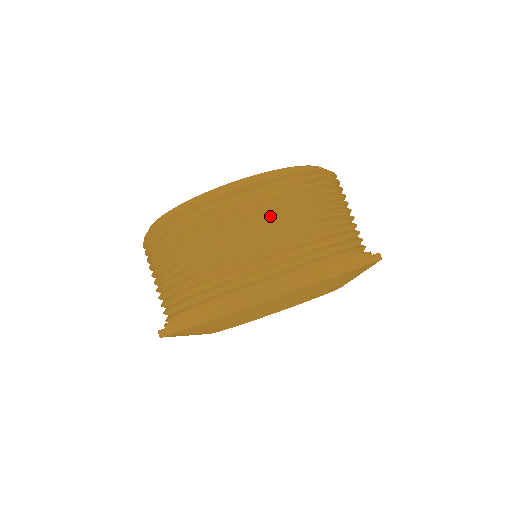
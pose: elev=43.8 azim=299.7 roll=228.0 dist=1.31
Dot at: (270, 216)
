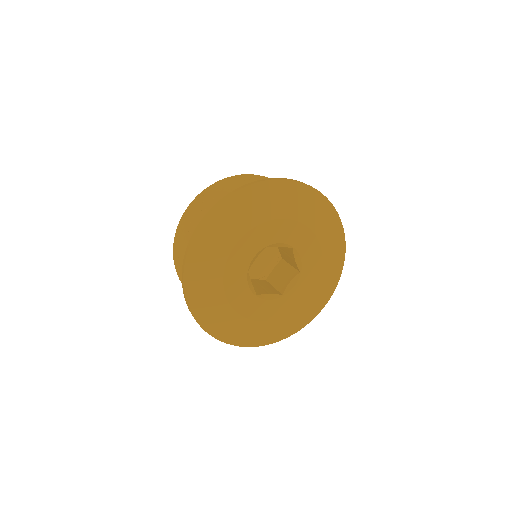
Dot at: (198, 208)
